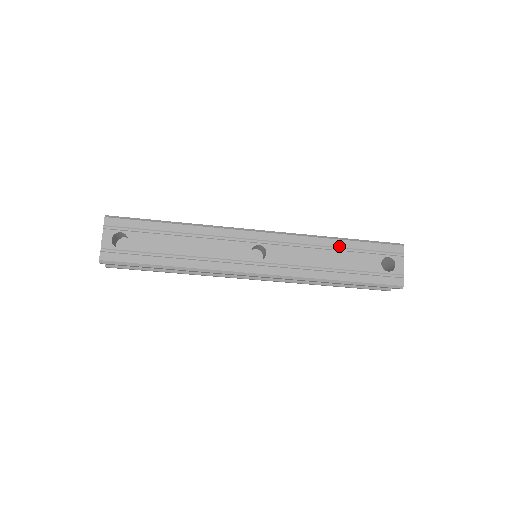
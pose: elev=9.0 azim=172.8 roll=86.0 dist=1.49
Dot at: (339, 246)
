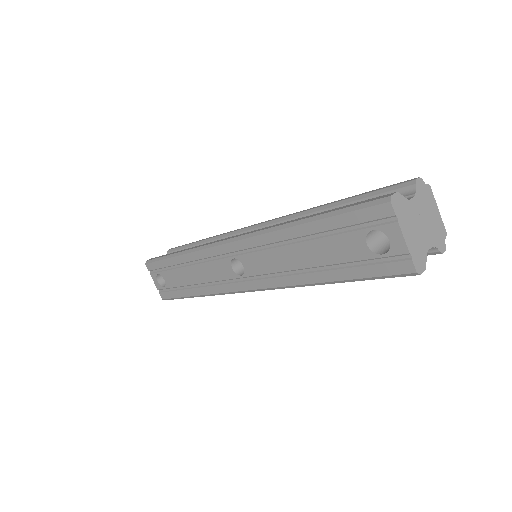
Dot at: (303, 234)
